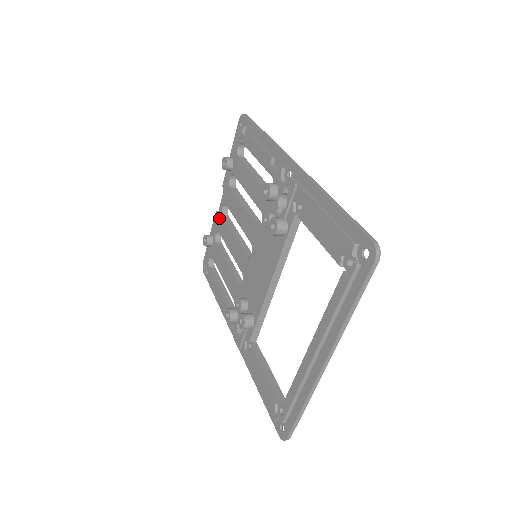
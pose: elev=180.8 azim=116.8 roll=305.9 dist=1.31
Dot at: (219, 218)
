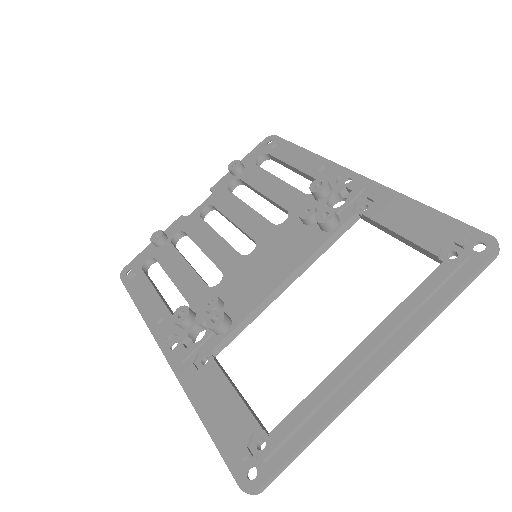
Dot at: (192, 218)
